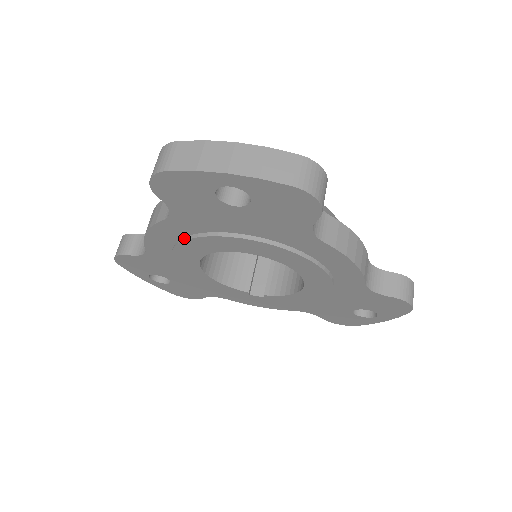
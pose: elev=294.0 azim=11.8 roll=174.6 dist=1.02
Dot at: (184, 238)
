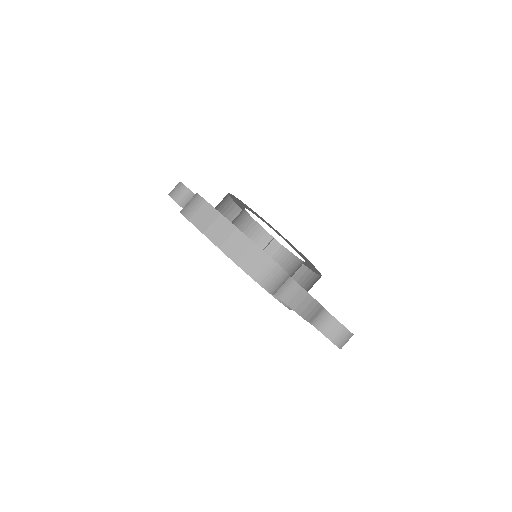
Dot at: occluded
